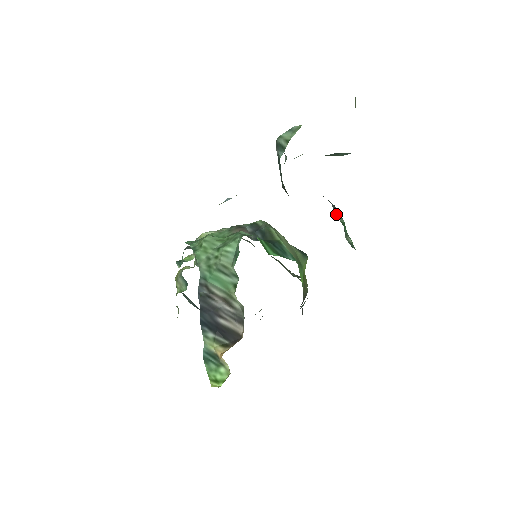
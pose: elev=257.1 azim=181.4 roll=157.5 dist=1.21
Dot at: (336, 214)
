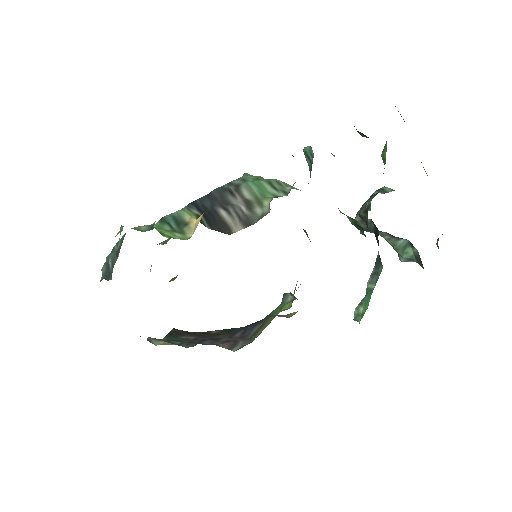
Dot at: (370, 279)
